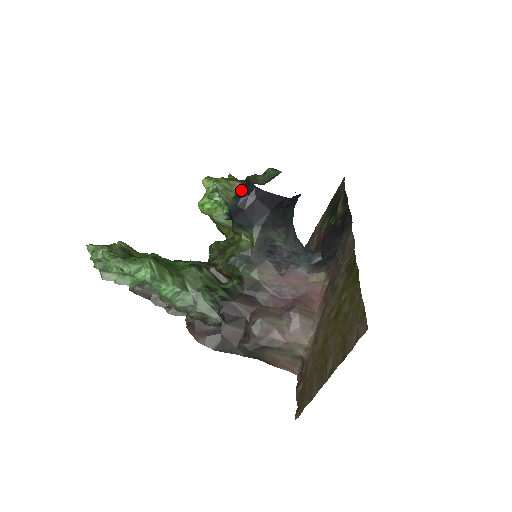
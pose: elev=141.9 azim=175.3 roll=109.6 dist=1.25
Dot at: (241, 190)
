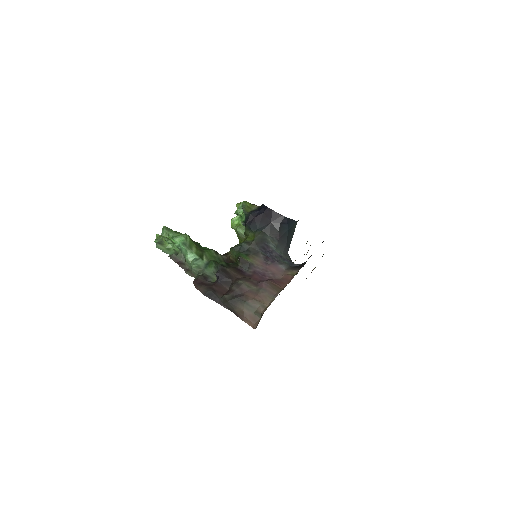
Dot at: (257, 209)
